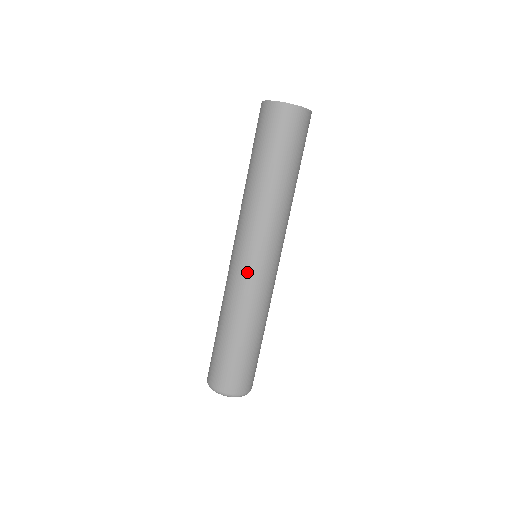
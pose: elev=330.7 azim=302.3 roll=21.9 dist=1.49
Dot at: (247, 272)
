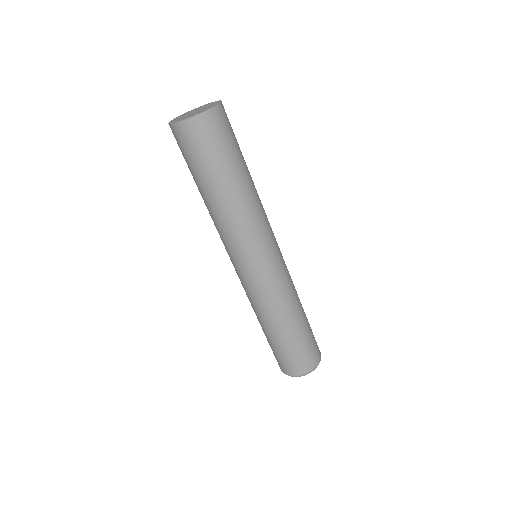
Dot at: (245, 281)
